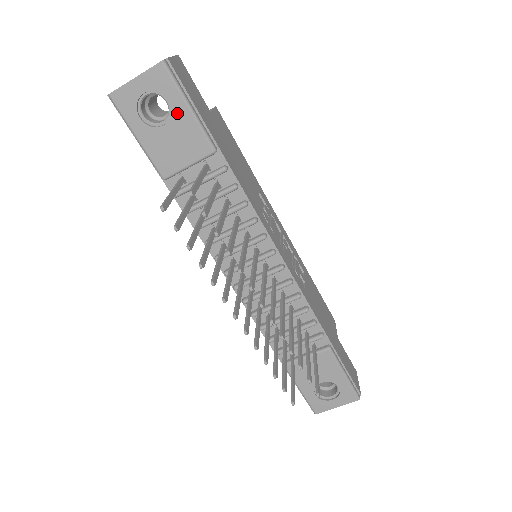
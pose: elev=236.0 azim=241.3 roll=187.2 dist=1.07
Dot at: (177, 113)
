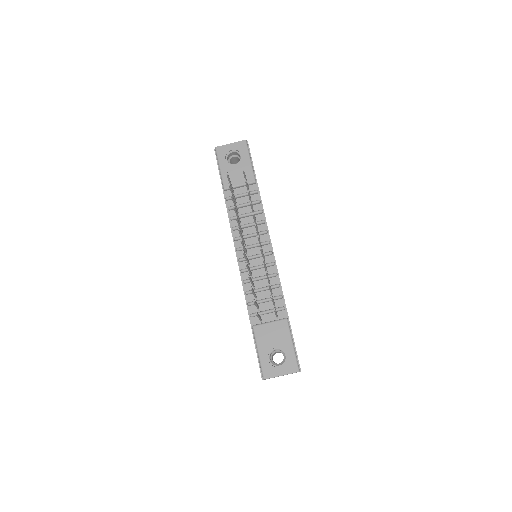
Dot at: (244, 161)
